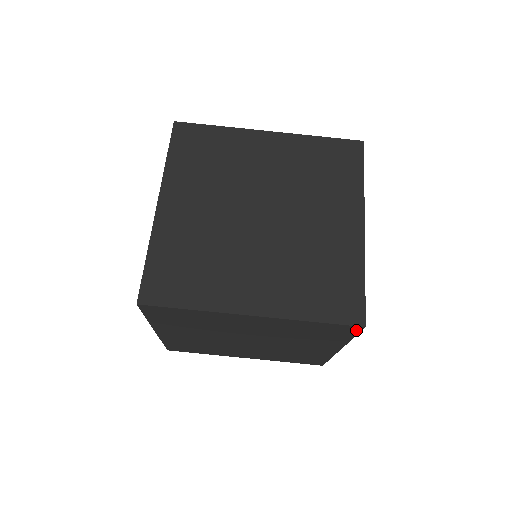
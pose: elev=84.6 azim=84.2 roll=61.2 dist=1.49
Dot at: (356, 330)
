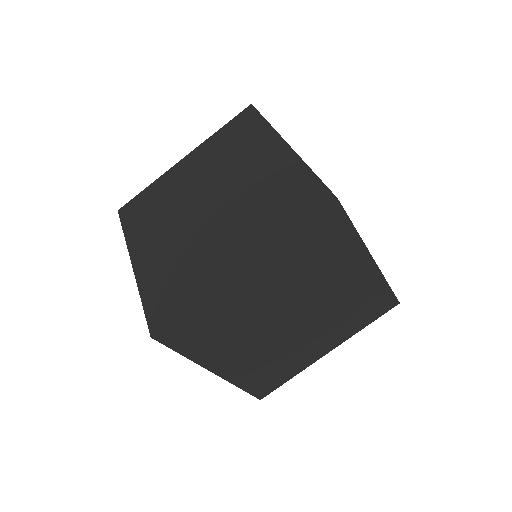
Dot at: occluded
